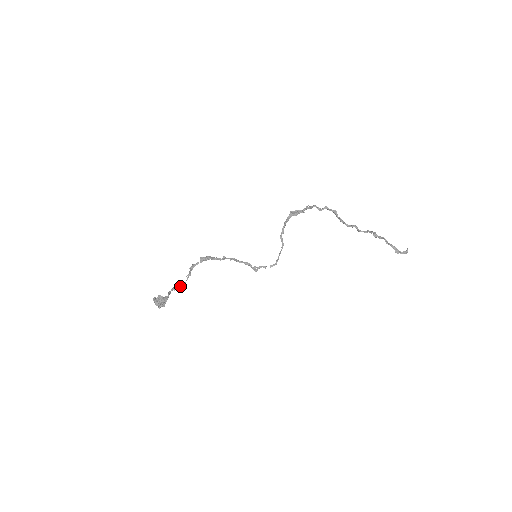
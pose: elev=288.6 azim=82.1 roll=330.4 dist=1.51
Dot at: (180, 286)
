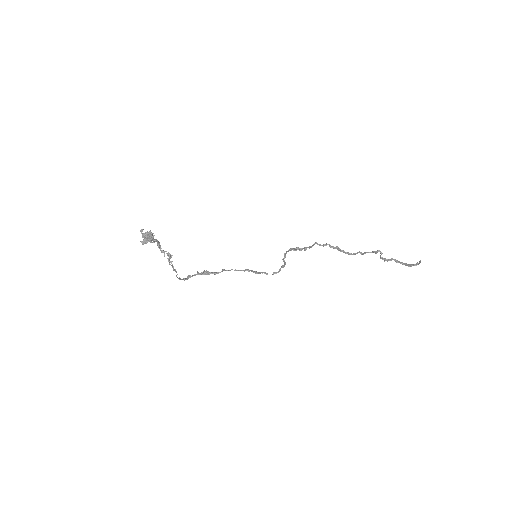
Dot at: (172, 255)
